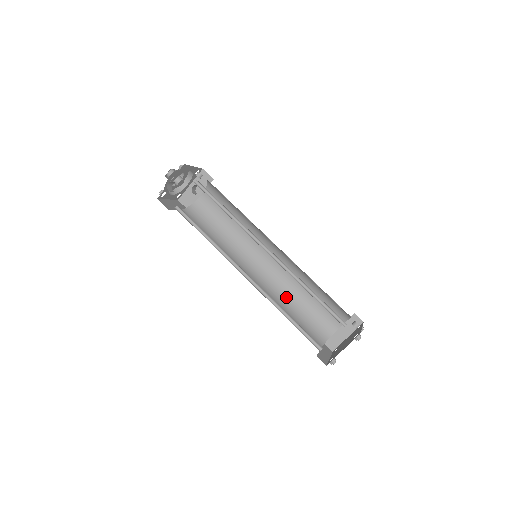
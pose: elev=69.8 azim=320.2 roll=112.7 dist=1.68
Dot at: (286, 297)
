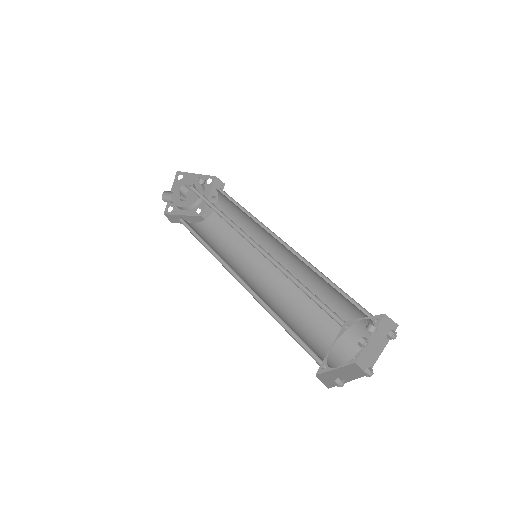
Dot at: (301, 304)
